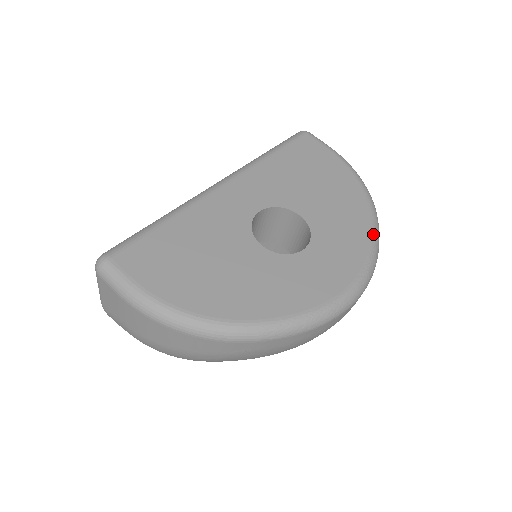
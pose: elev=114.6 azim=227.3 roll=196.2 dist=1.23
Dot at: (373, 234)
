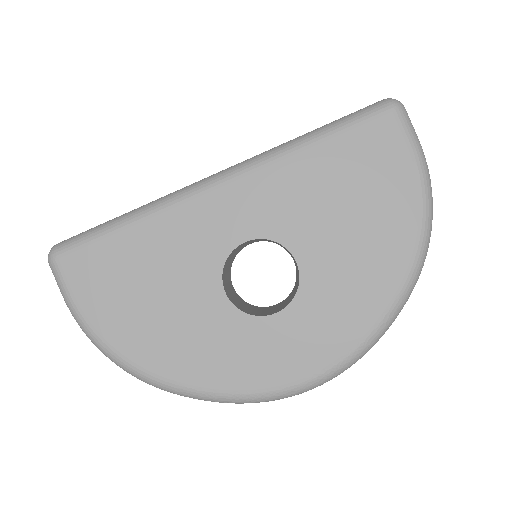
Dot at: (381, 320)
